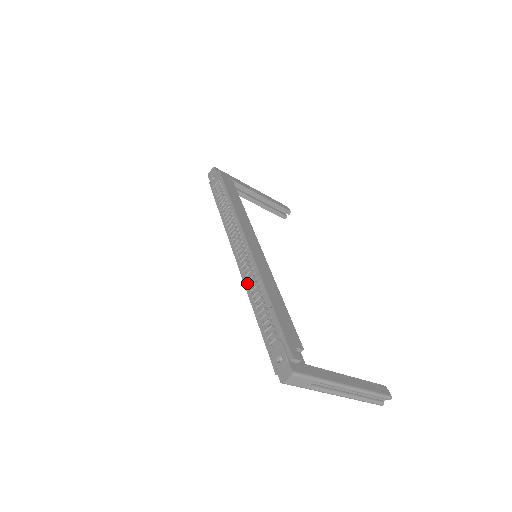
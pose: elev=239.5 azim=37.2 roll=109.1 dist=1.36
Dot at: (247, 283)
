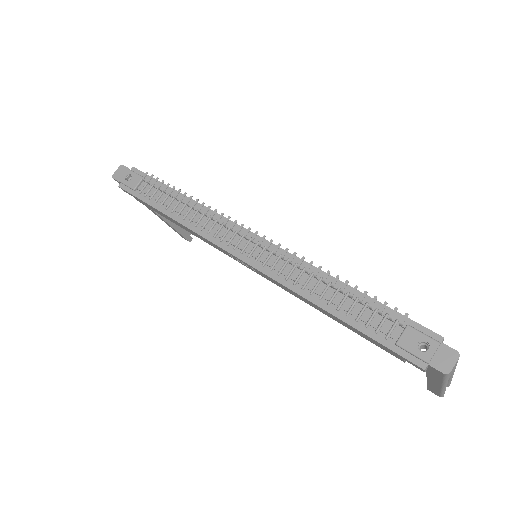
Dot at: (287, 281)
